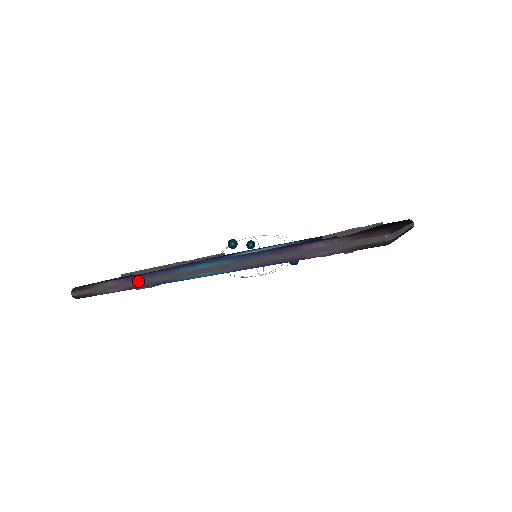
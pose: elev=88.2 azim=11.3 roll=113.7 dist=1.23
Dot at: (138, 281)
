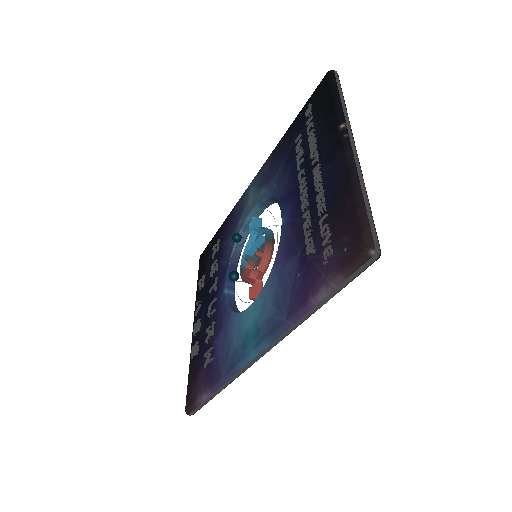
Dot at: (221, 388)
